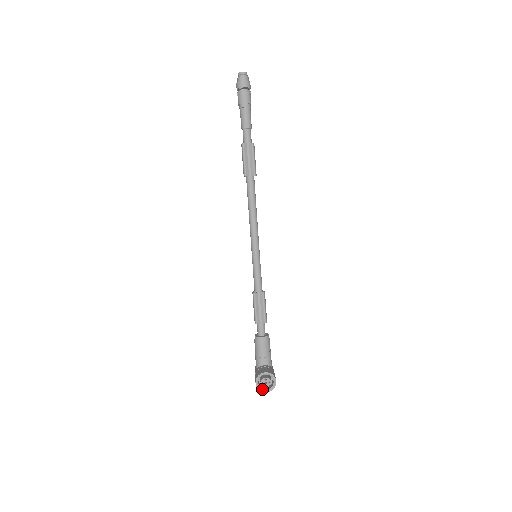
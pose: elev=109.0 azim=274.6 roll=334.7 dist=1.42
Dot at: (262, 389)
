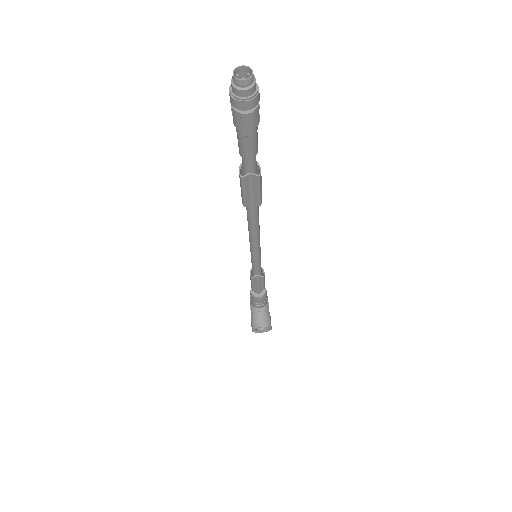
Dot at: (258, 332)
